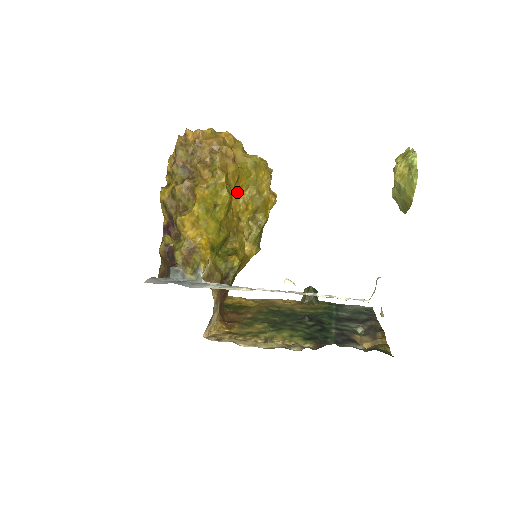
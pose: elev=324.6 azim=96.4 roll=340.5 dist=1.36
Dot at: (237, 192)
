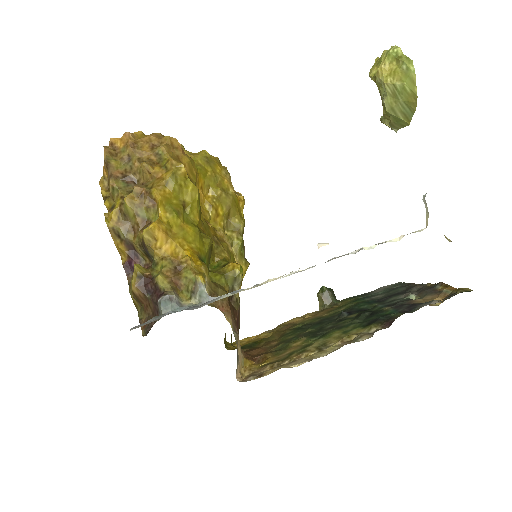
Dot at: occluded
